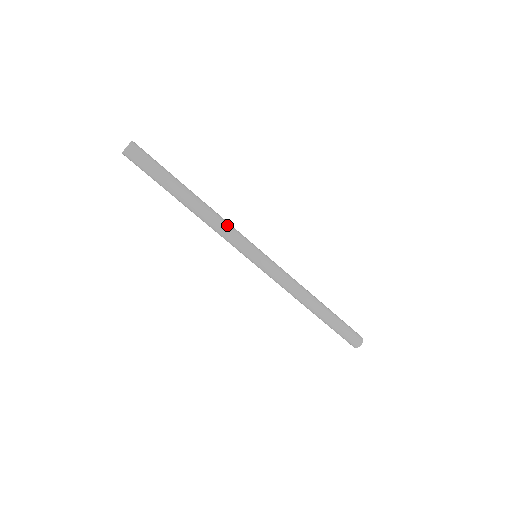
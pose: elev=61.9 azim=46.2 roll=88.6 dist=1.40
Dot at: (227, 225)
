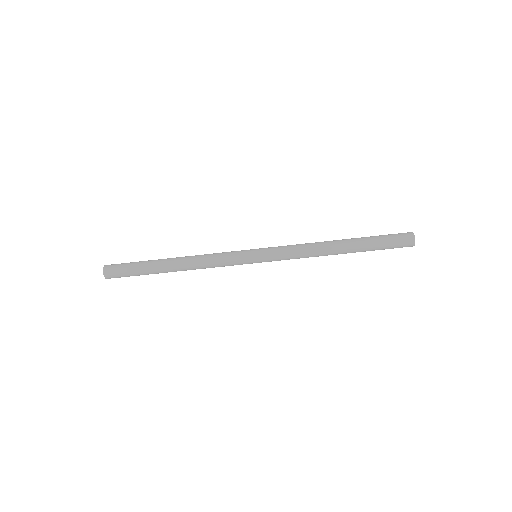
Dot at: (212, 254)
